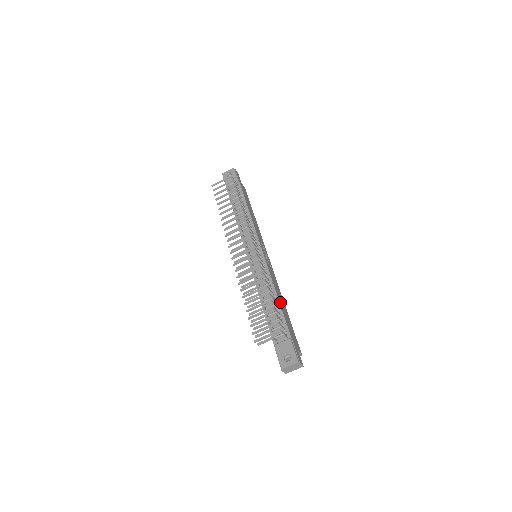
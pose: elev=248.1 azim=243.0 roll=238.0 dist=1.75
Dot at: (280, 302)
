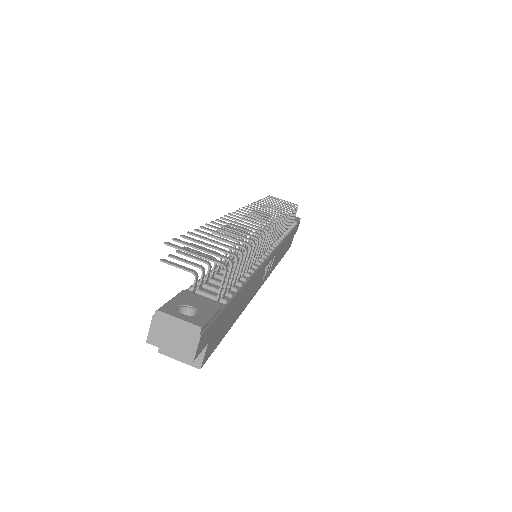
Dot at: (246, 286)
